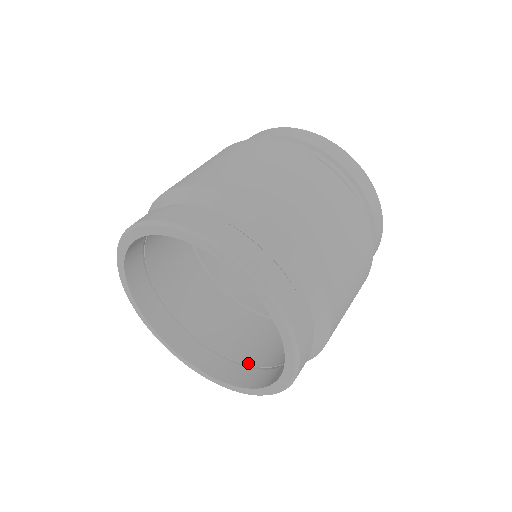
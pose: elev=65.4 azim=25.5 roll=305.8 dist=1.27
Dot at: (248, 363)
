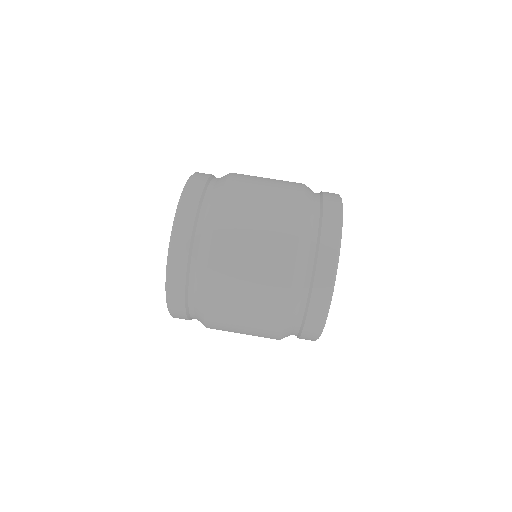
Dot at: occluded
